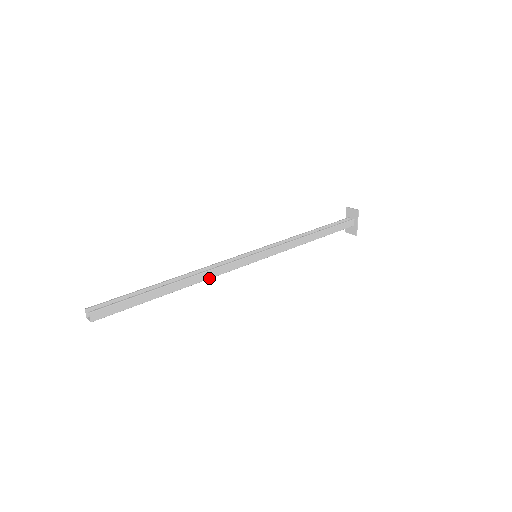
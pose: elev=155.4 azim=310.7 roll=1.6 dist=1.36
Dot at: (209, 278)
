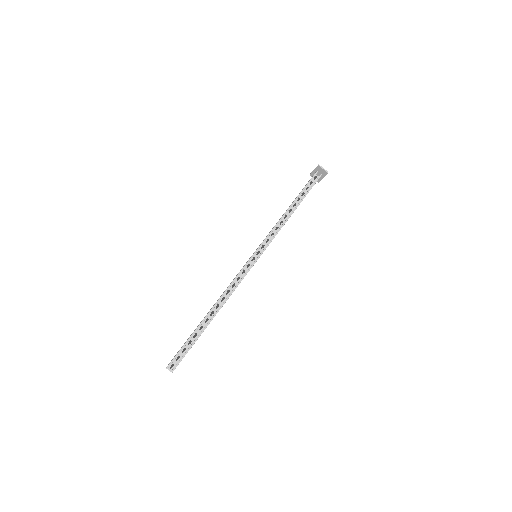
Dot at: occluded
